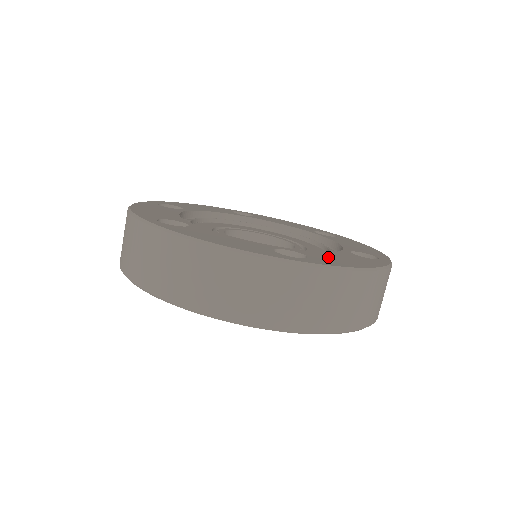
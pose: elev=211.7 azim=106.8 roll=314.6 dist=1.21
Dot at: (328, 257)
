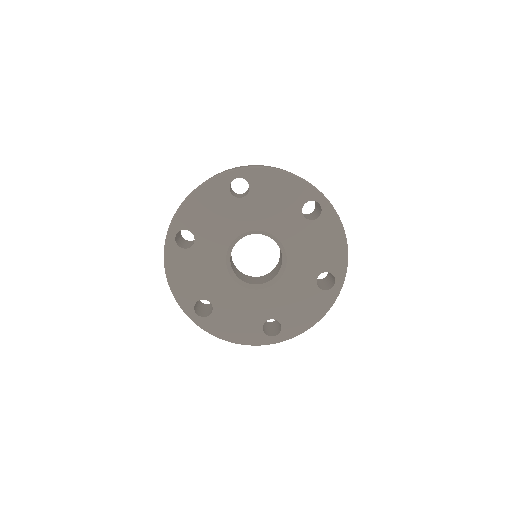
Dot at: occluded
